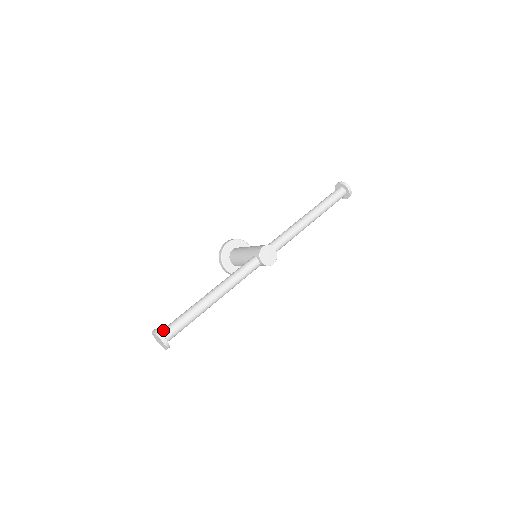
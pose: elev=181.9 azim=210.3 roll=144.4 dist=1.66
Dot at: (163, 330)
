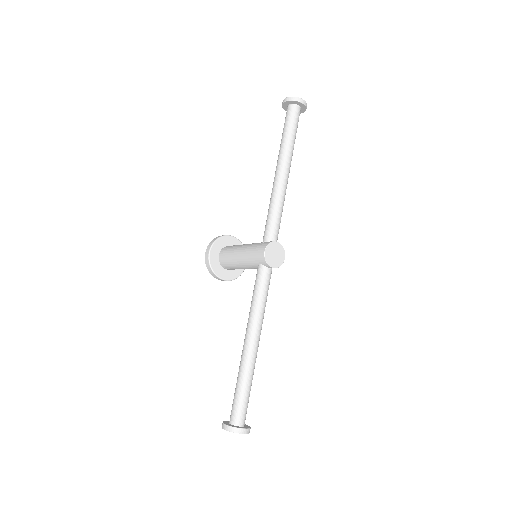
Dot at: (232, 419)
